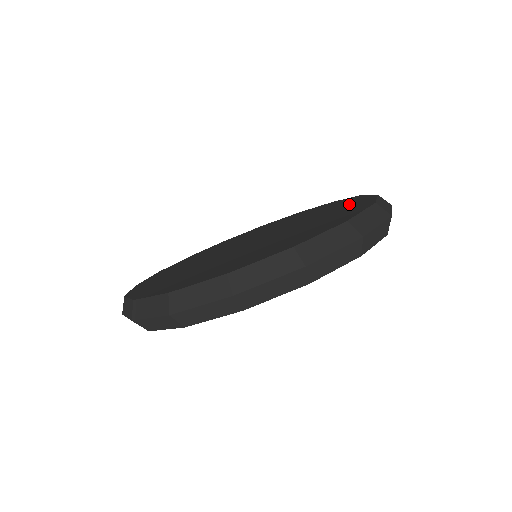
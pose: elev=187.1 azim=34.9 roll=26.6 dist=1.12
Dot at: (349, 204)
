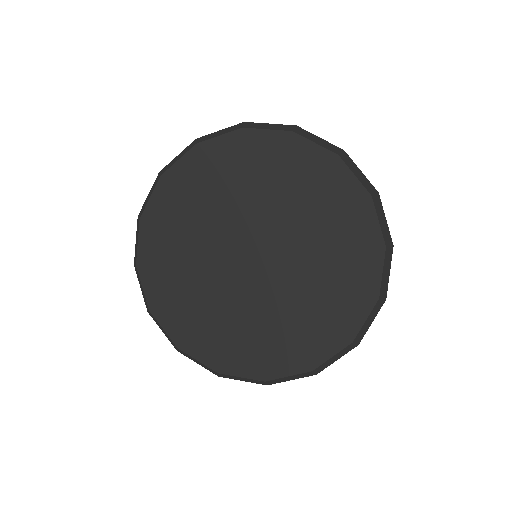
Dot at: occluded
